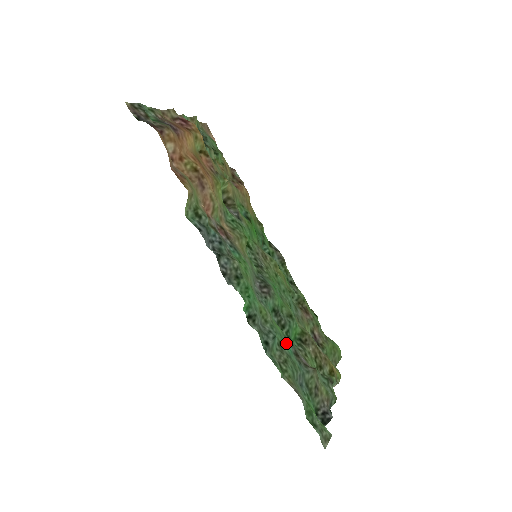
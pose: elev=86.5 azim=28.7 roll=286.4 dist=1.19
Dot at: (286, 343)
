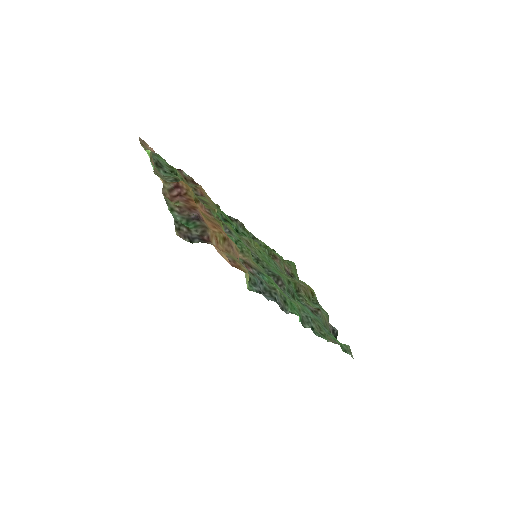
Dot at: (307, 310)
